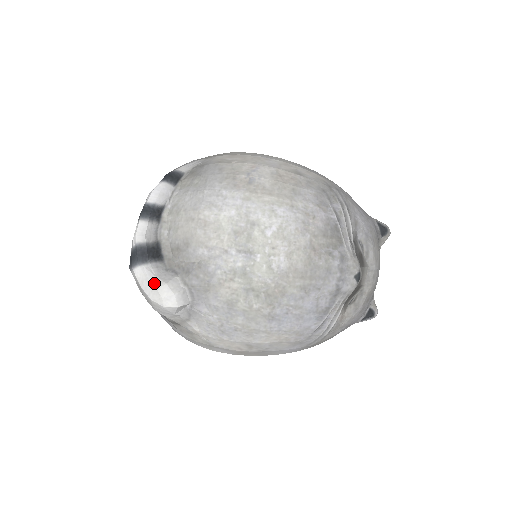
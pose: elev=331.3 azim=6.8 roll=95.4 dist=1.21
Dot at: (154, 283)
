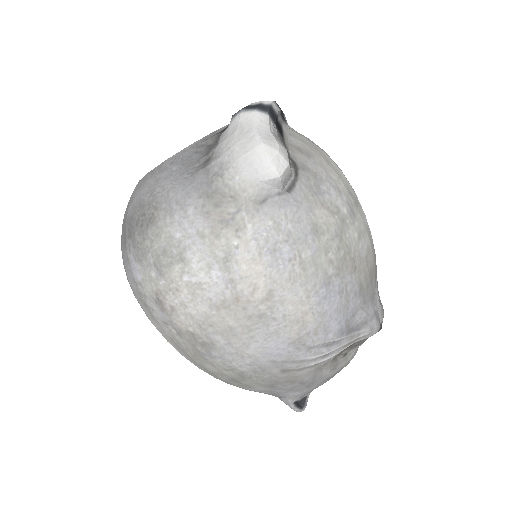
Dot at: (276, 137)
